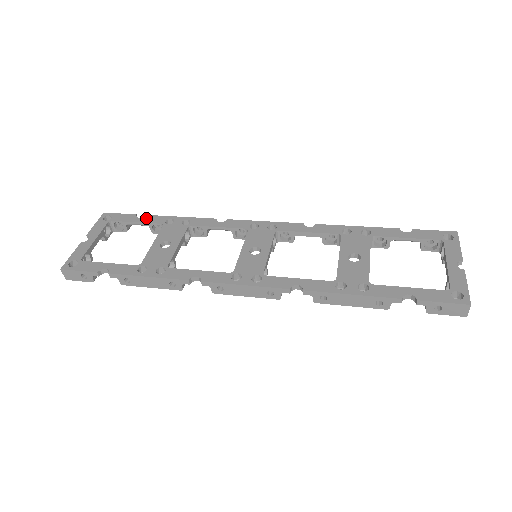
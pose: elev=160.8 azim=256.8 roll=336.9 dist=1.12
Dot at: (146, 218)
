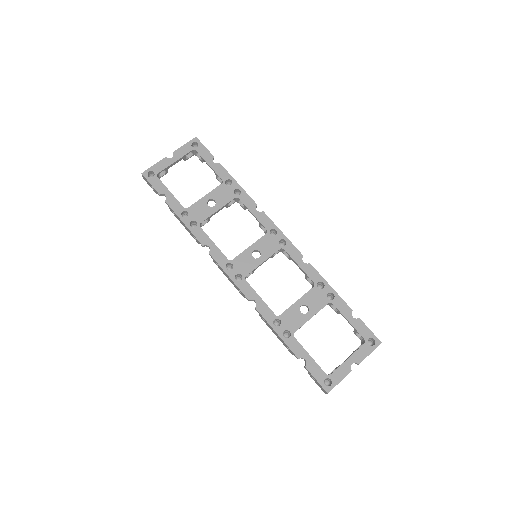
Dot at: (217, 166)
